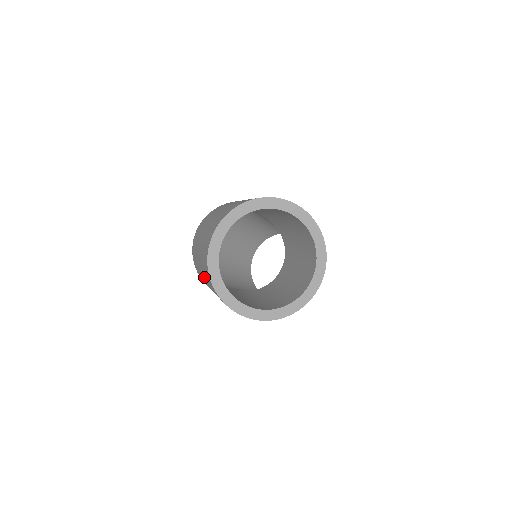
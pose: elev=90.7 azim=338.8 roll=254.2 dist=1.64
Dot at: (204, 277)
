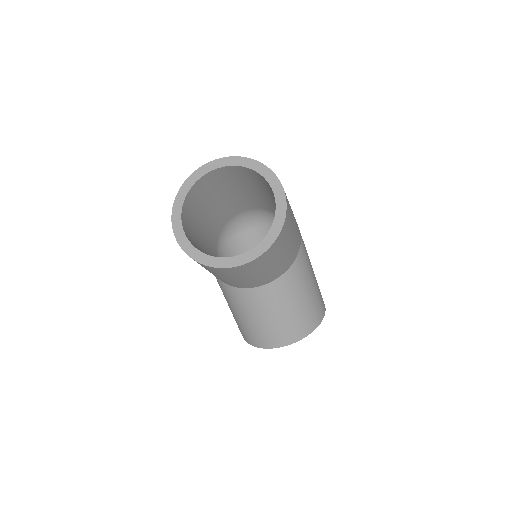
Dot at: occluded
